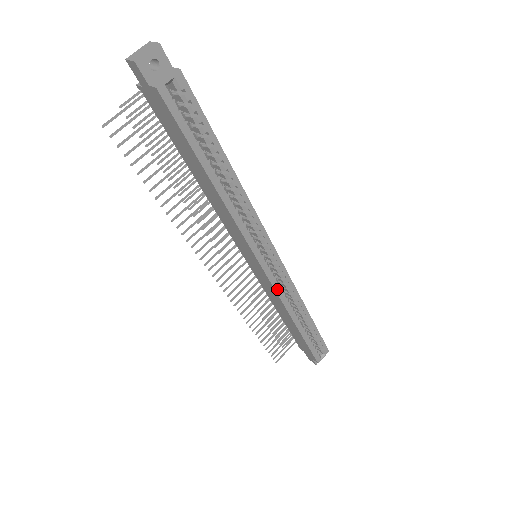
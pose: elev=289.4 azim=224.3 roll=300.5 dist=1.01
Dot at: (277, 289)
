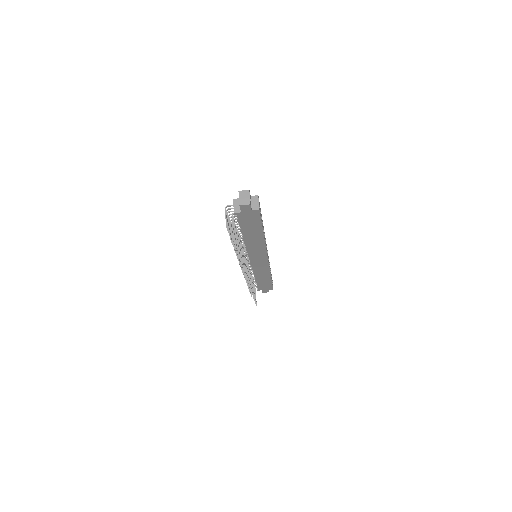
Dot at: occluded
